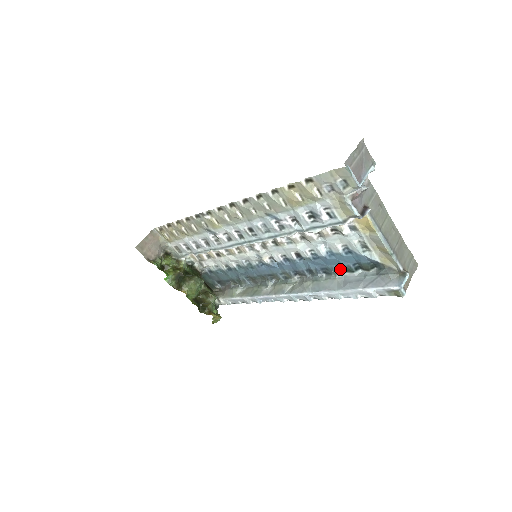
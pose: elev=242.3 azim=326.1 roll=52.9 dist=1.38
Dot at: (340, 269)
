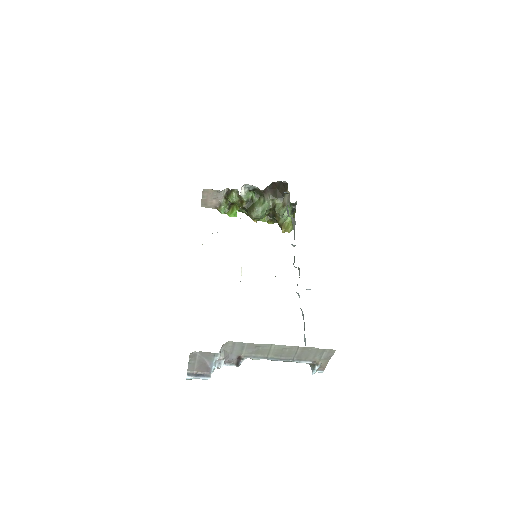
Dot at: occluded
